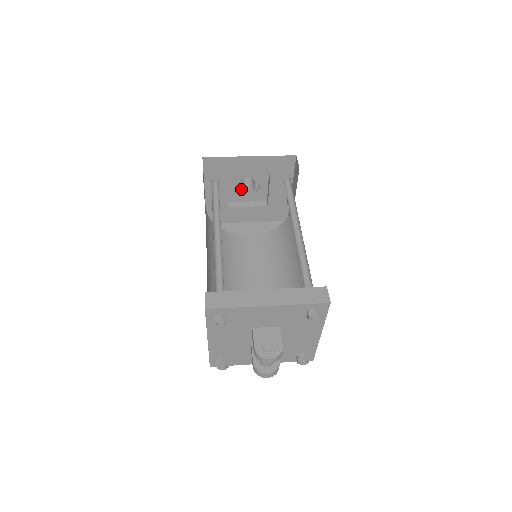
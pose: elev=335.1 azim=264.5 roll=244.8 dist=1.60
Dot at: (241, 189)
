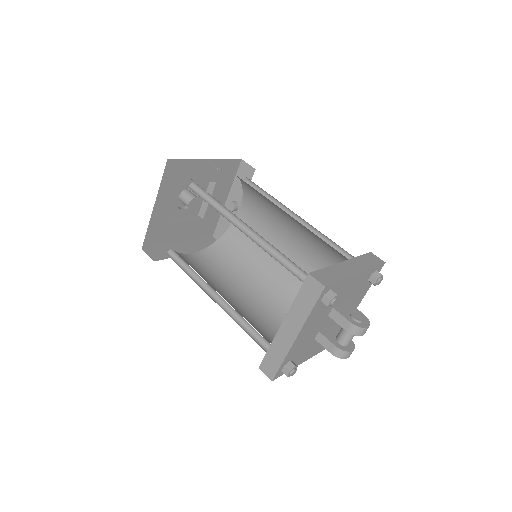
Dot at: (177, 203)
